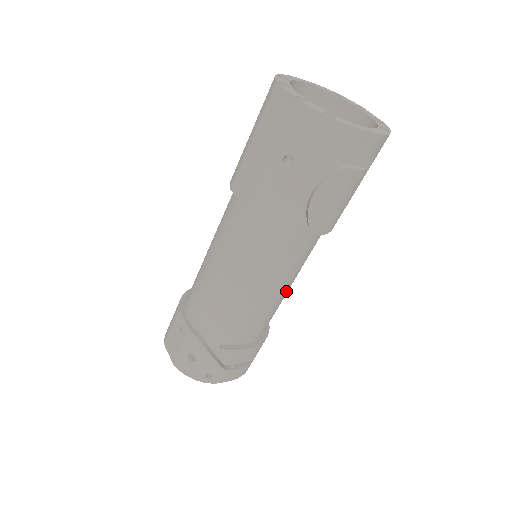
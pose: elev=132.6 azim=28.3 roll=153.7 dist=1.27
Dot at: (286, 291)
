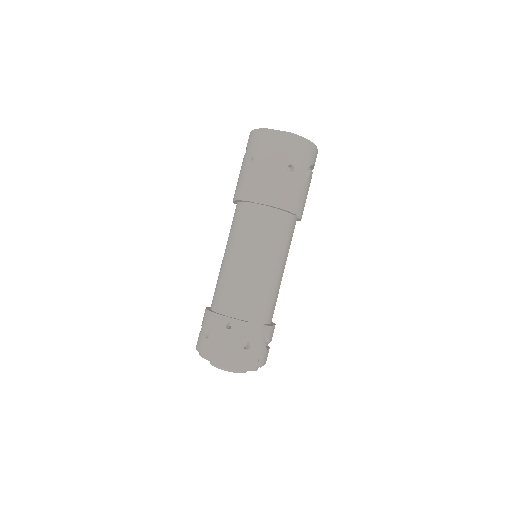
Dot at: occluded
